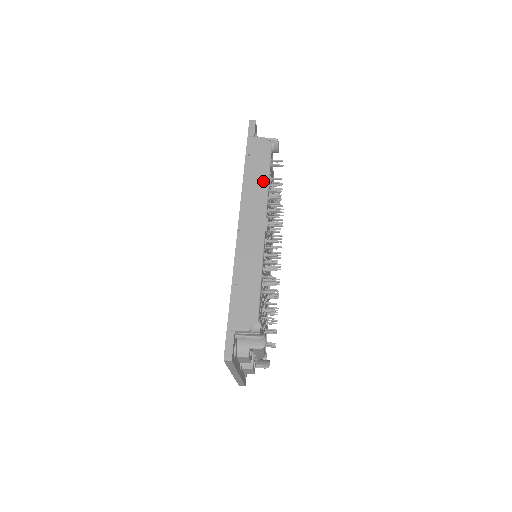
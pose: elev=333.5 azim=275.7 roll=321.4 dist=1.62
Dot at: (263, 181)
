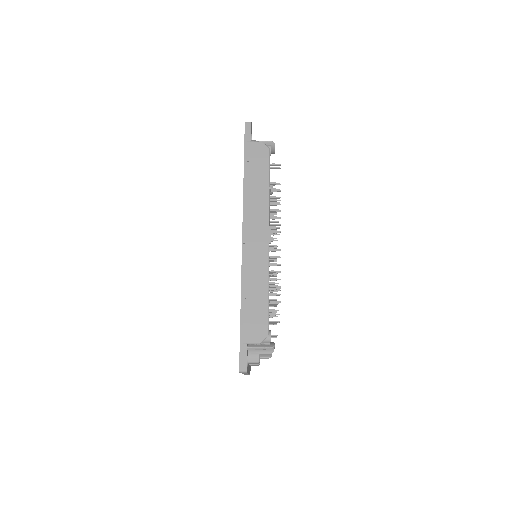
Dot at: (264, 190)
